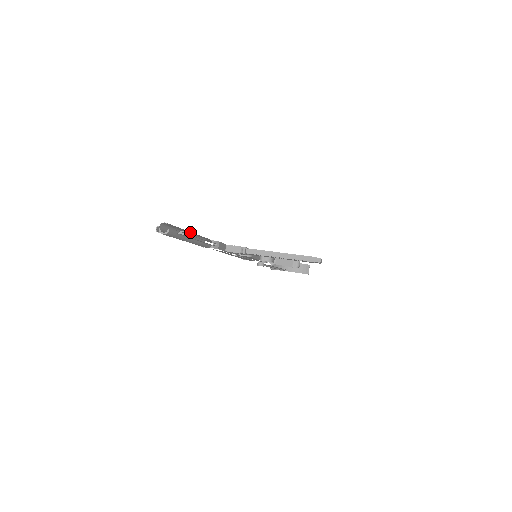
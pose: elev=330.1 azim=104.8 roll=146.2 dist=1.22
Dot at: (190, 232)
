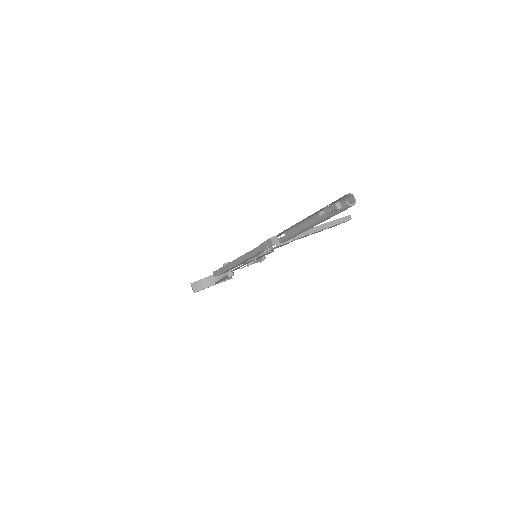
Dot at: (313, 215)
